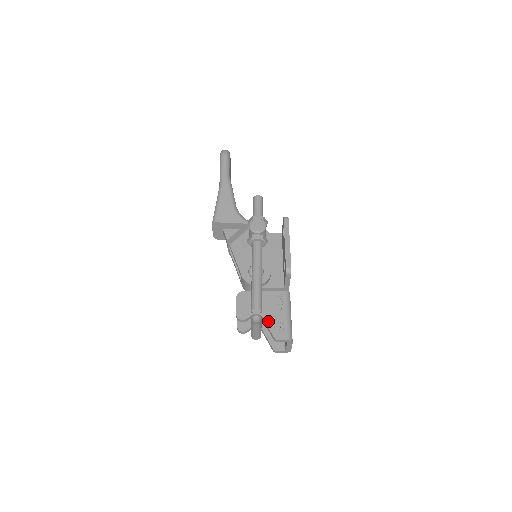
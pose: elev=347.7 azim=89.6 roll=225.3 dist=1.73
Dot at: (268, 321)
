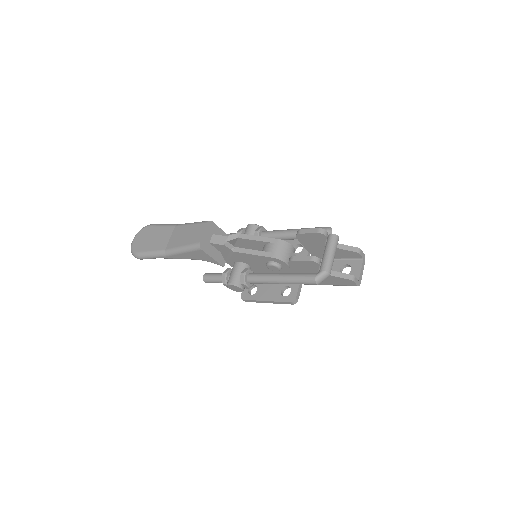
Dot at: (339, 245)
